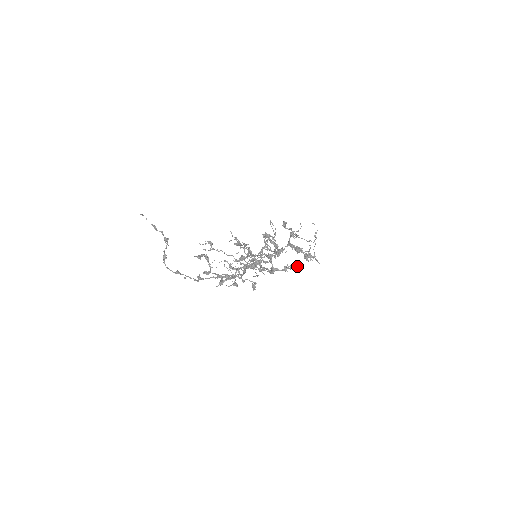
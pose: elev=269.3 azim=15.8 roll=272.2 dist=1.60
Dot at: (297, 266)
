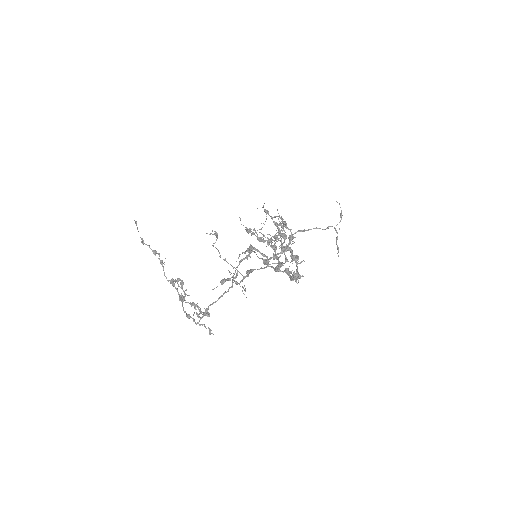
Dot at: (291, 278)
